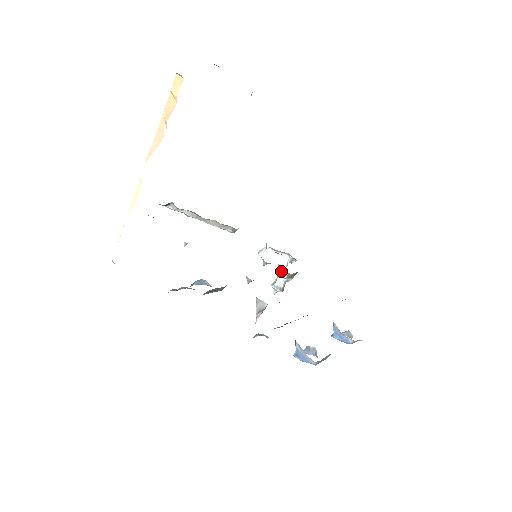
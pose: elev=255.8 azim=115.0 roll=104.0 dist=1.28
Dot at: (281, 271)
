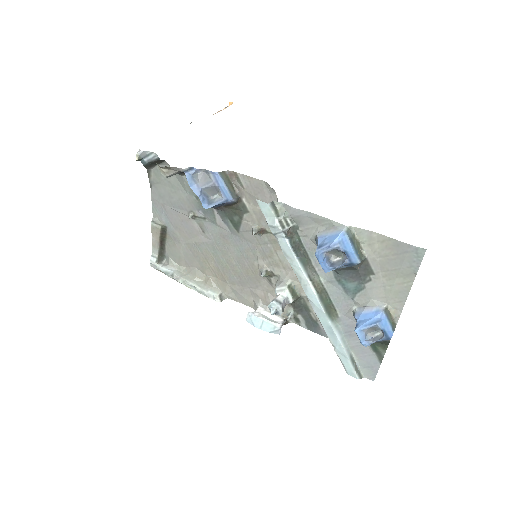
Dot at: (281, 283)
